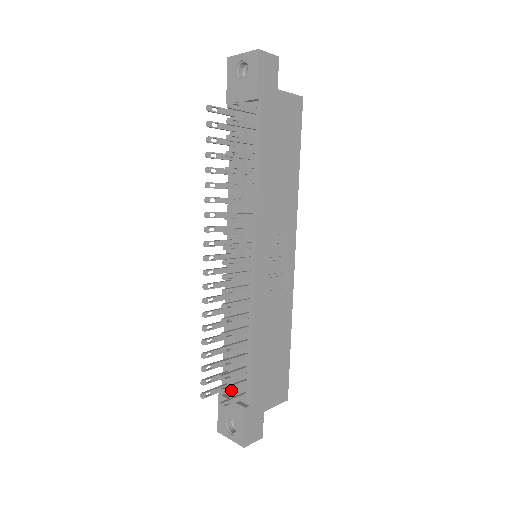
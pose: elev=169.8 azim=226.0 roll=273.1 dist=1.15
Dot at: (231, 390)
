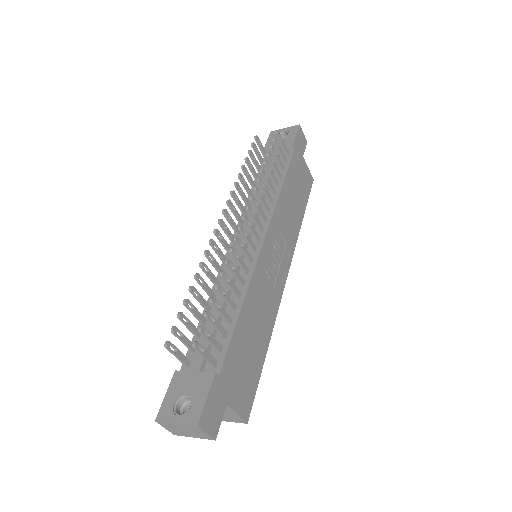
Dot at: (209, 338)
